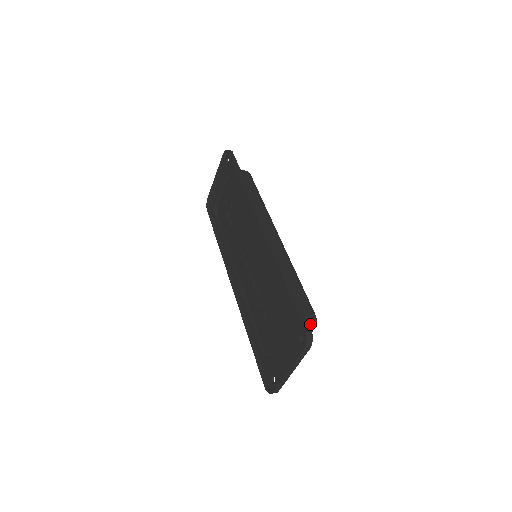
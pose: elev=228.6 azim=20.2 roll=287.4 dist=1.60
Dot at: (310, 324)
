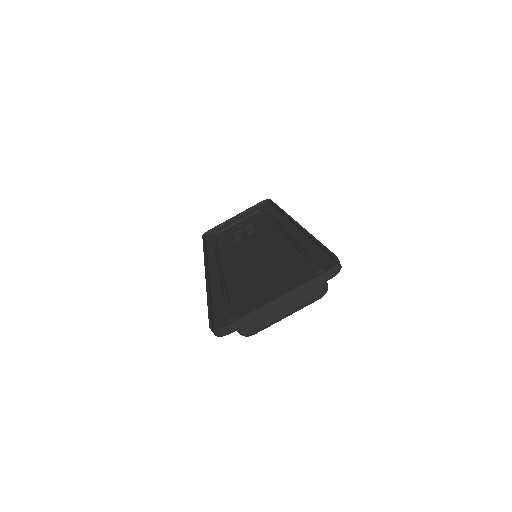
Dot at: (322, 284)
